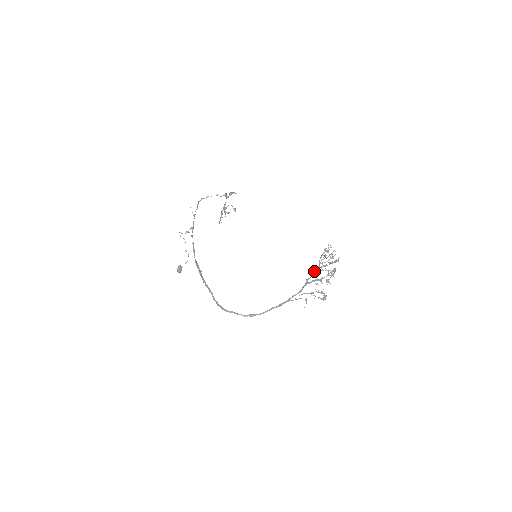
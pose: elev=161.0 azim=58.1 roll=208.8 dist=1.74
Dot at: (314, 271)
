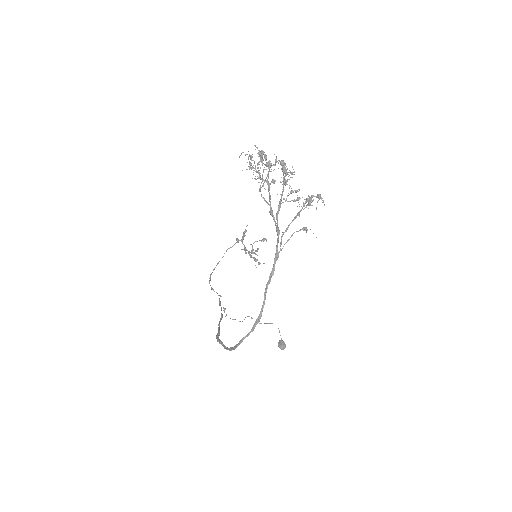
Dot at: occluded
